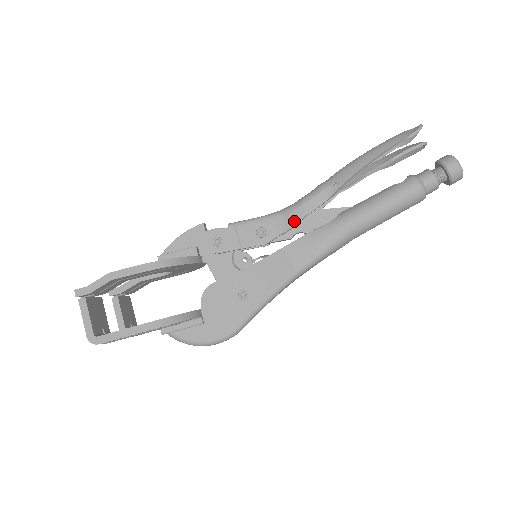
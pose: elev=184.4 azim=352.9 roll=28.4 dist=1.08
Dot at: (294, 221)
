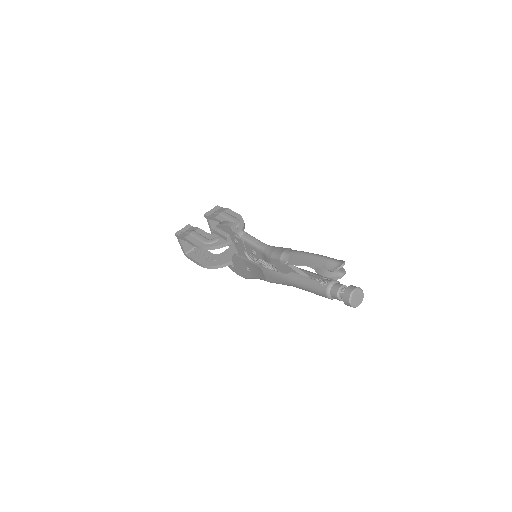
Dot at: (267, 261)
